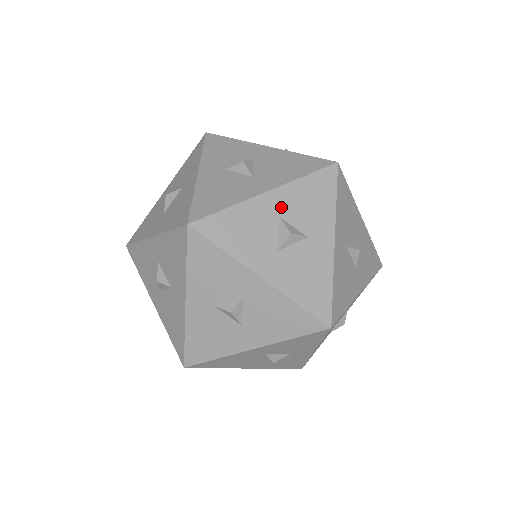
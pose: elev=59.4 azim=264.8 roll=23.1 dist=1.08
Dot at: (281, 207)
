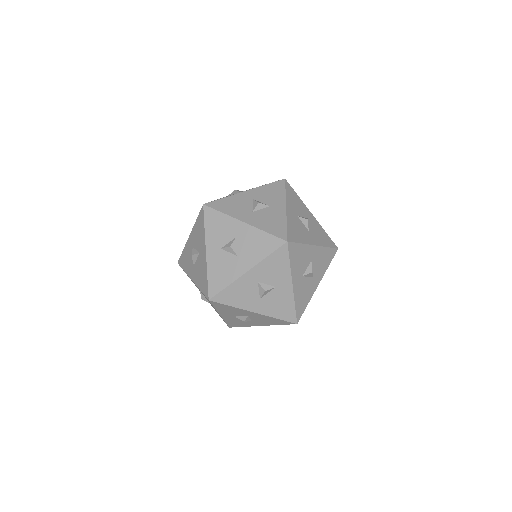
Dot at: (257, 277)
